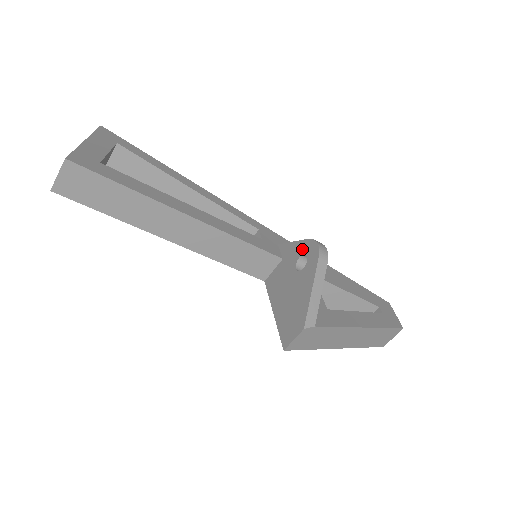
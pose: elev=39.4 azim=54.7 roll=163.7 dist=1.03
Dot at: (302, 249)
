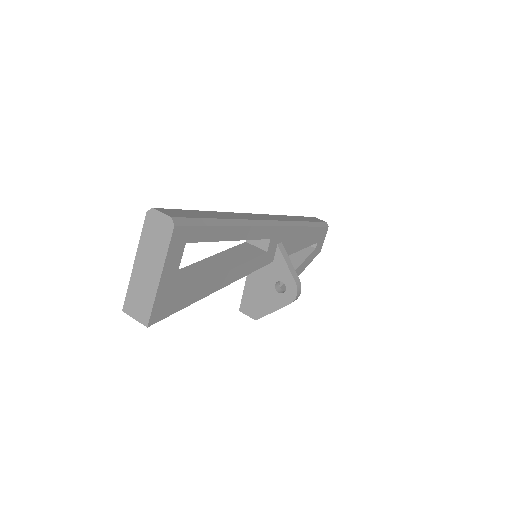
Dot at: (287, 281)
